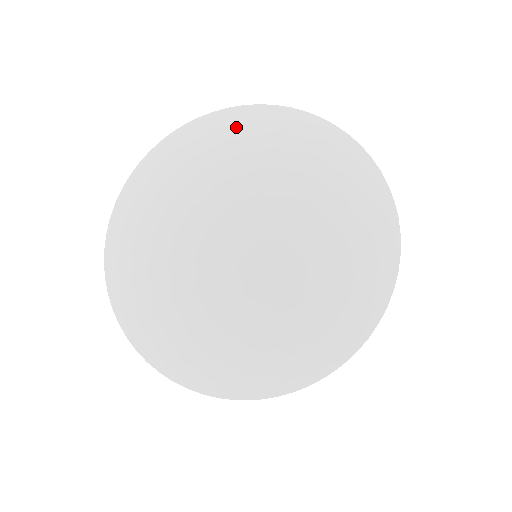
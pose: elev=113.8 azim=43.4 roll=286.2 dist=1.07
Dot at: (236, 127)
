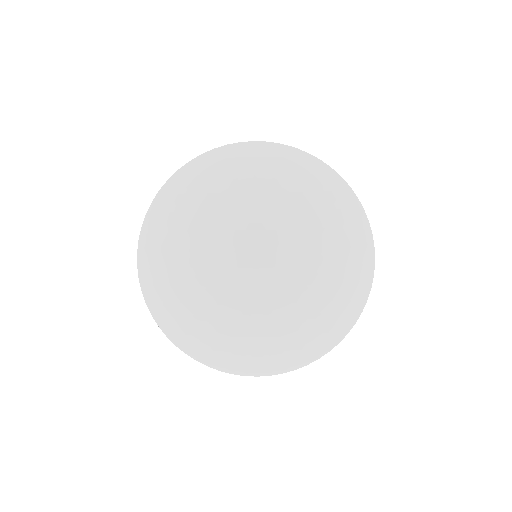
Dot at: (184, 201)
